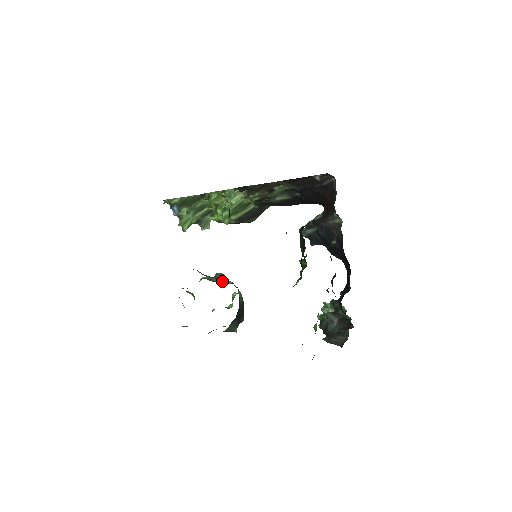
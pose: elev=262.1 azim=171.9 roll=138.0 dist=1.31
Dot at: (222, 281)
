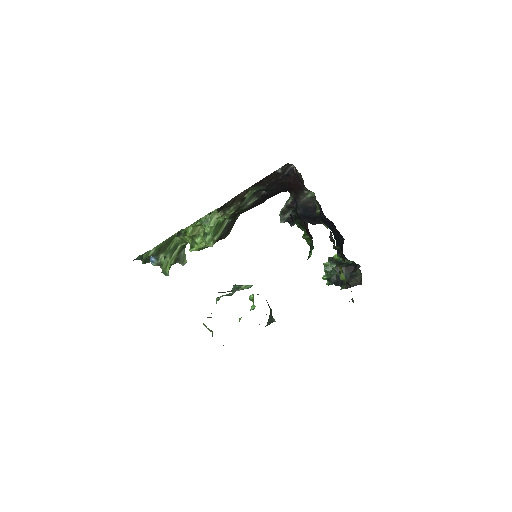
Dot at: (244, 288)
